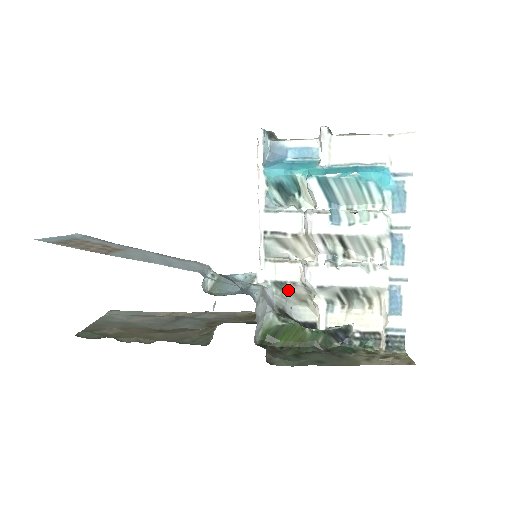
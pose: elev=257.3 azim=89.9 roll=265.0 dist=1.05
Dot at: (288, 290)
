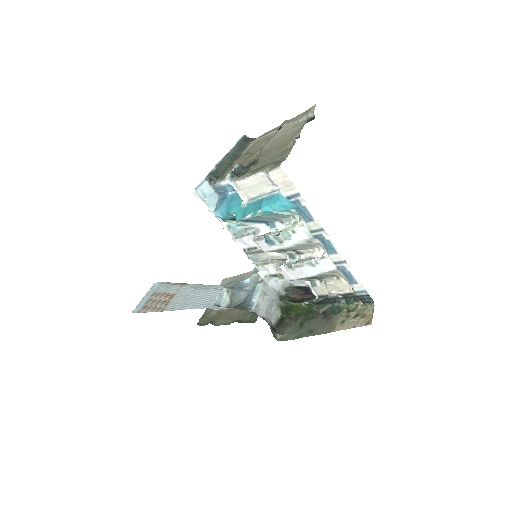
Dot at: occluded
